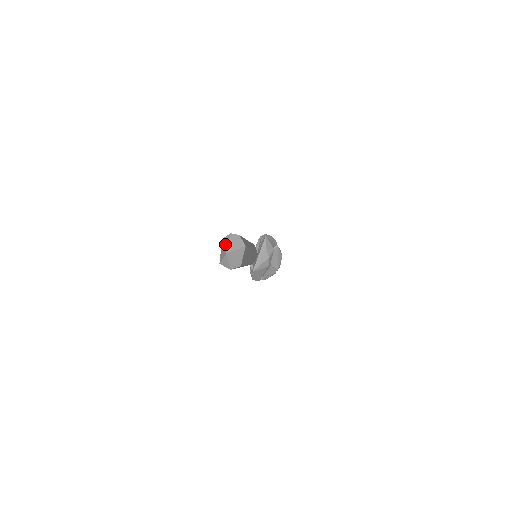
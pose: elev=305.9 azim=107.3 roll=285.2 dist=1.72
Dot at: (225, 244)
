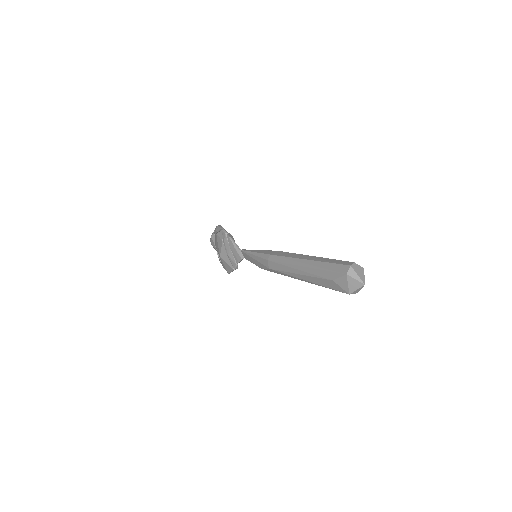
Dot at: (355, 277)
